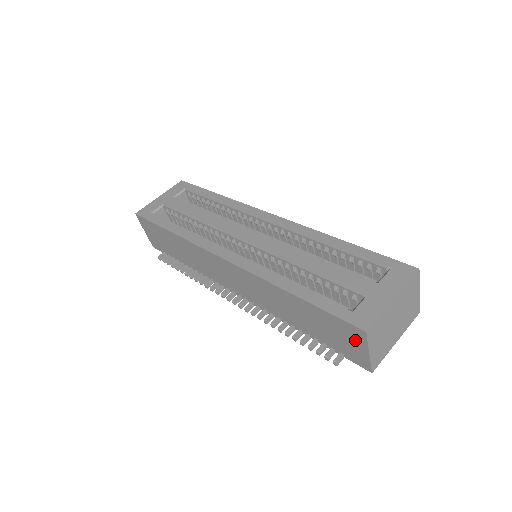
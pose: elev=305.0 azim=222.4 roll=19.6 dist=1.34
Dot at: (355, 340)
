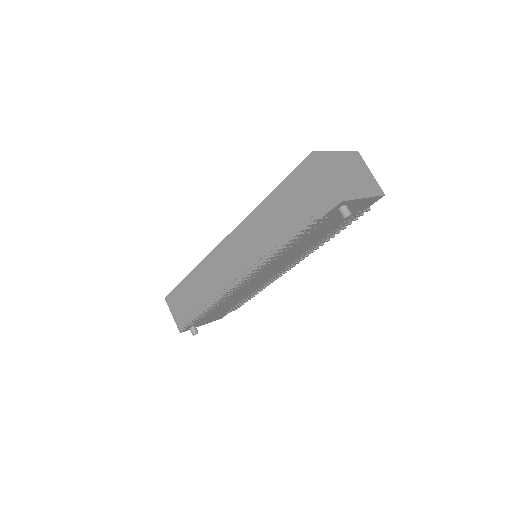
Dot at: (314, 176)
